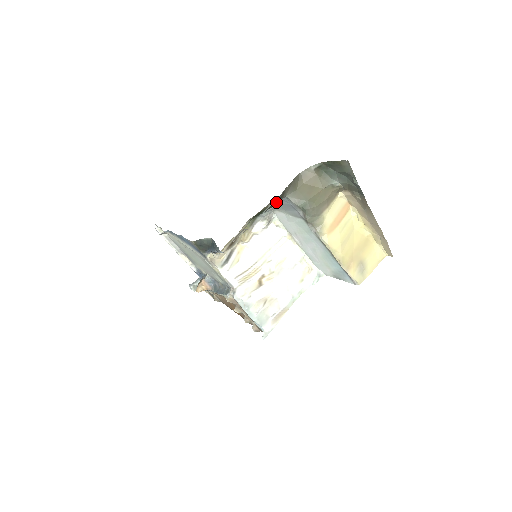
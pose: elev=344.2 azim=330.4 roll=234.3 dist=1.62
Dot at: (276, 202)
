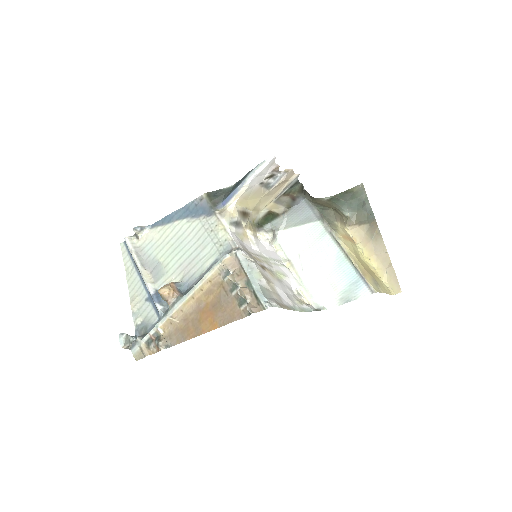
Dot at: (300, 189)
